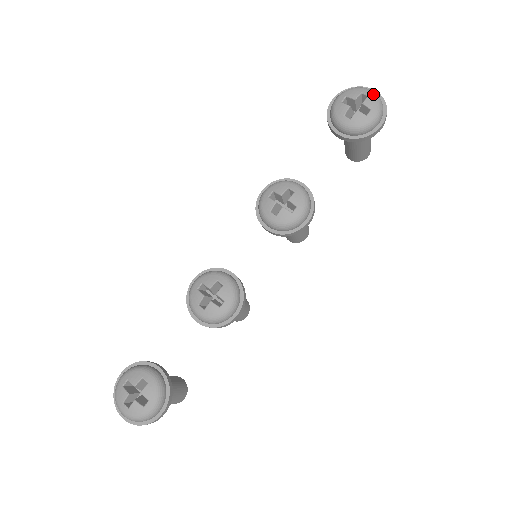
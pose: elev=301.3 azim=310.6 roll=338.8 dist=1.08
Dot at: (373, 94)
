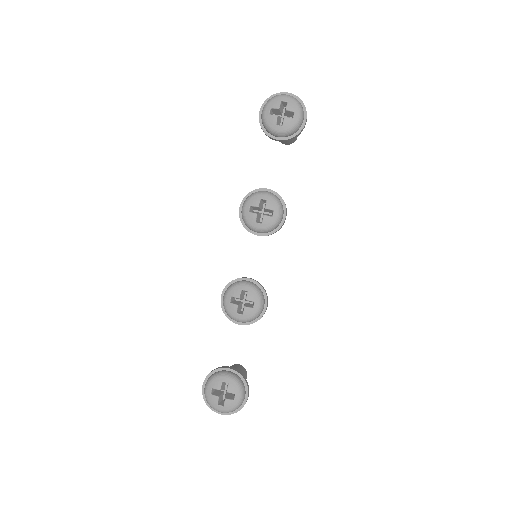
Dot at: (290, 98)
